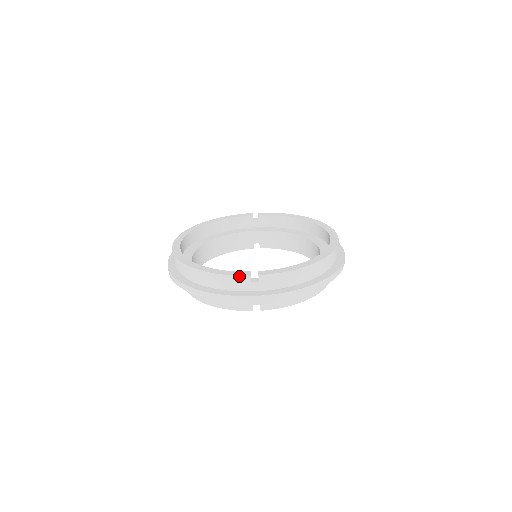
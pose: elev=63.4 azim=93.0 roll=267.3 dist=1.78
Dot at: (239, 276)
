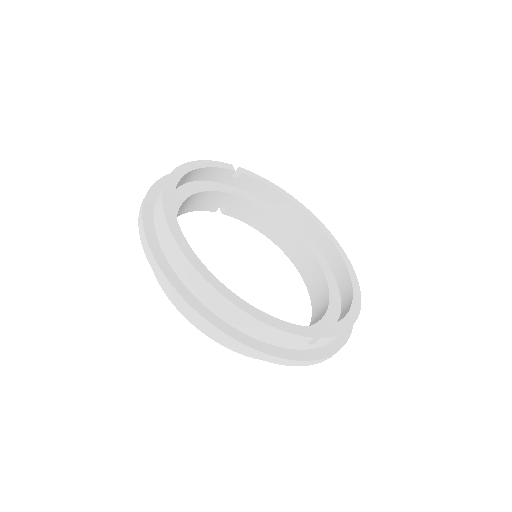
Dot at: (301, 336)
